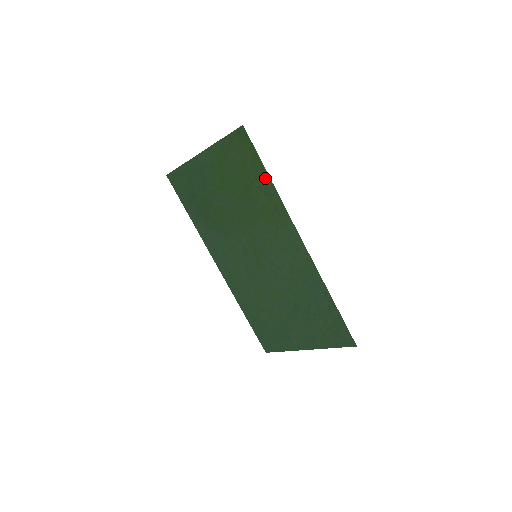
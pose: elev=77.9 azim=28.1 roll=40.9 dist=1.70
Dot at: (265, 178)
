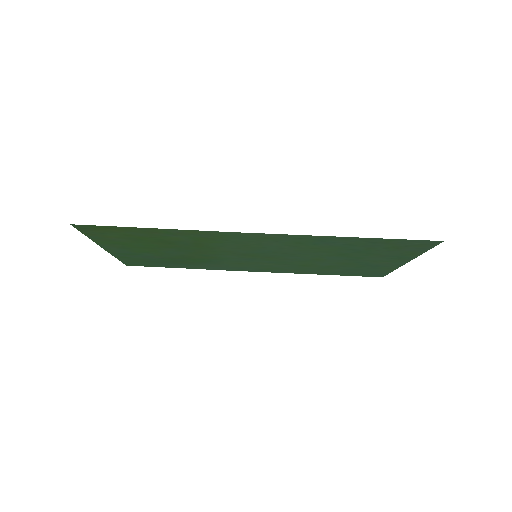
Dot at: (152, 231)
